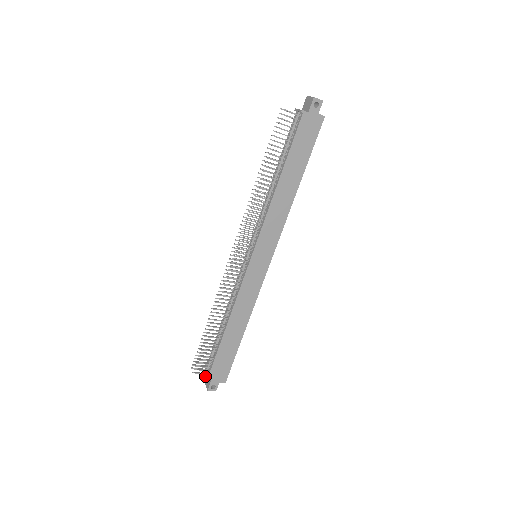
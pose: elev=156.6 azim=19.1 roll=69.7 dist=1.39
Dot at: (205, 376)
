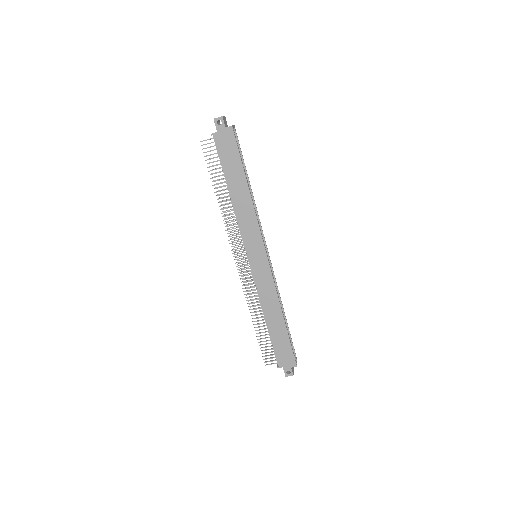
Dot at: (277, 365)
